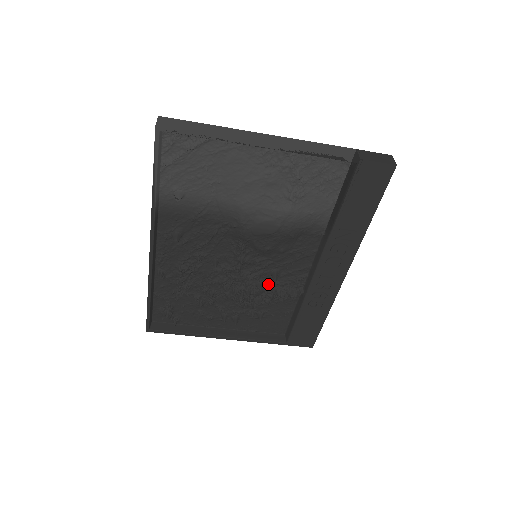
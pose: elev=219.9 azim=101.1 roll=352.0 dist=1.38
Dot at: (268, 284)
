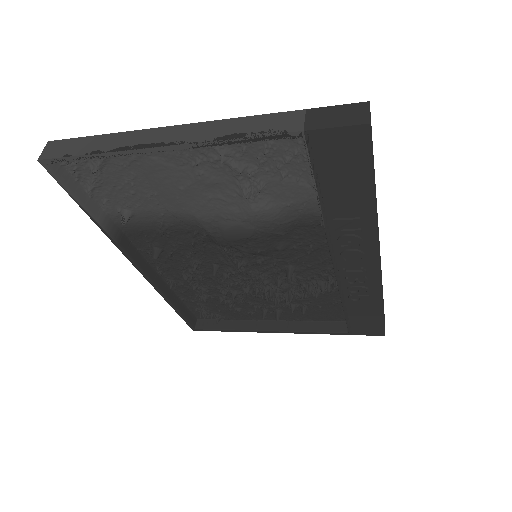
Dot at: (290, 280)
